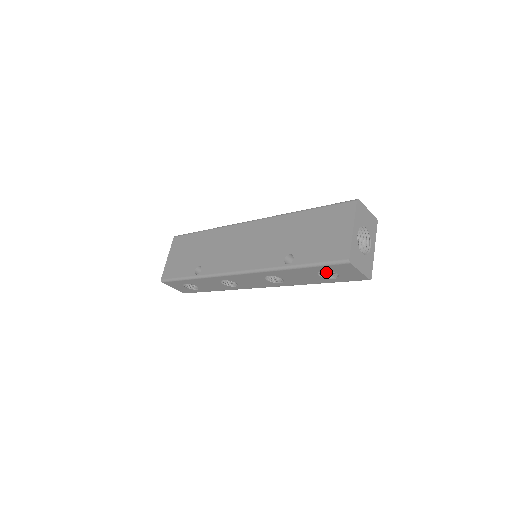
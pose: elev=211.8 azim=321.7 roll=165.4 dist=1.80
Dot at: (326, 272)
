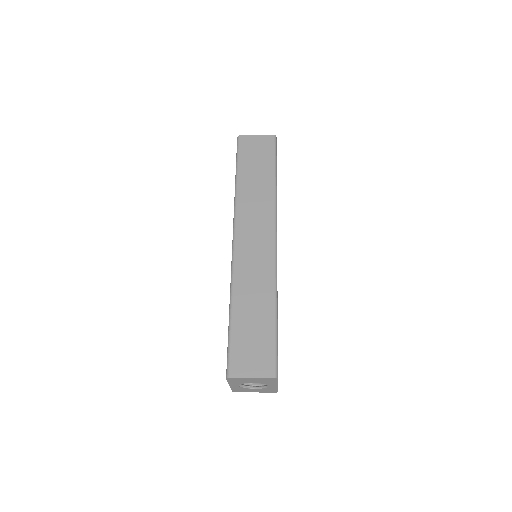
Dot at: occluded
